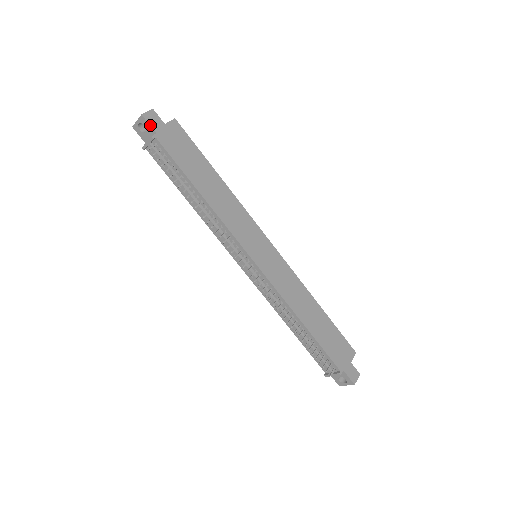
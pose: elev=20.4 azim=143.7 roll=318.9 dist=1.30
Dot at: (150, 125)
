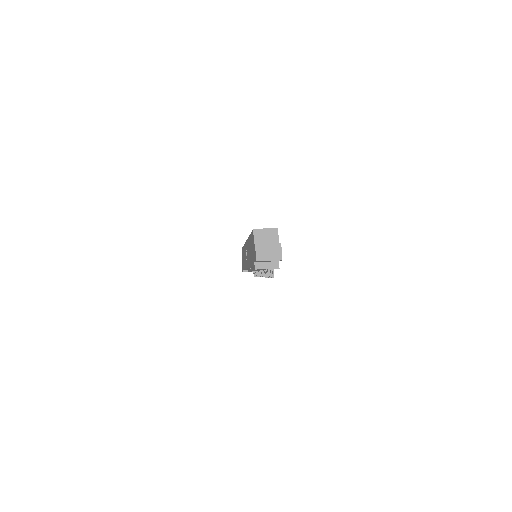
Dot at: occluded
